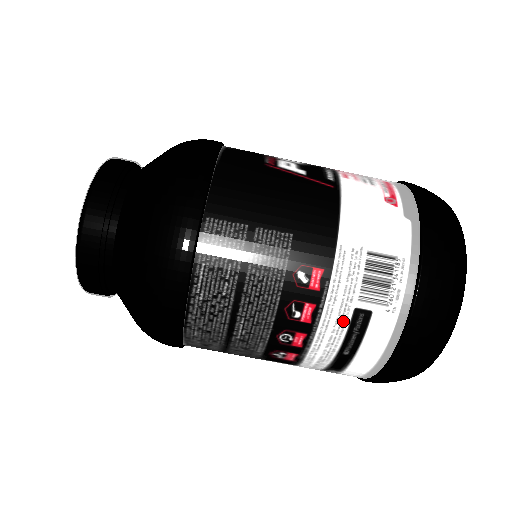
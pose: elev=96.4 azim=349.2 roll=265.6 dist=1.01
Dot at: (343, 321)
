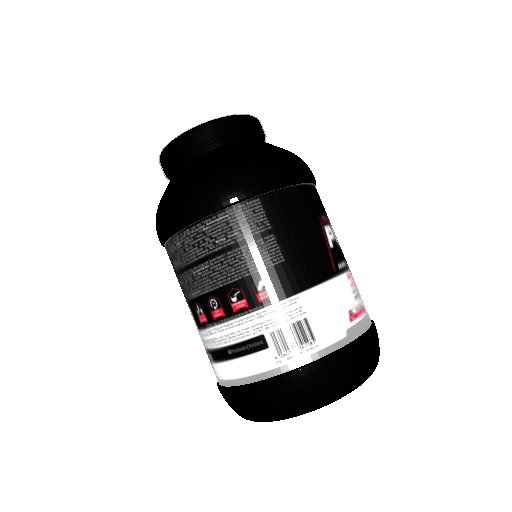
Dot at: (250, 333)
